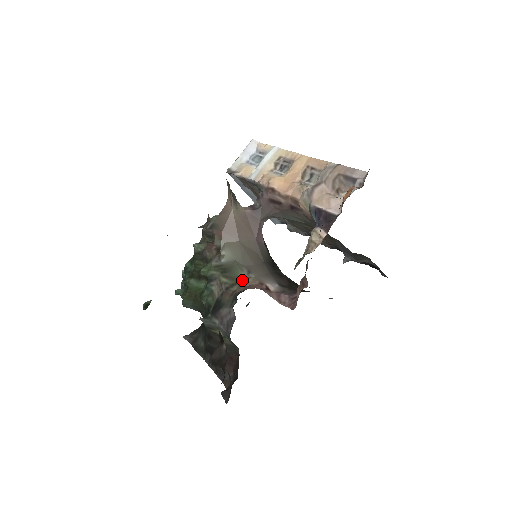
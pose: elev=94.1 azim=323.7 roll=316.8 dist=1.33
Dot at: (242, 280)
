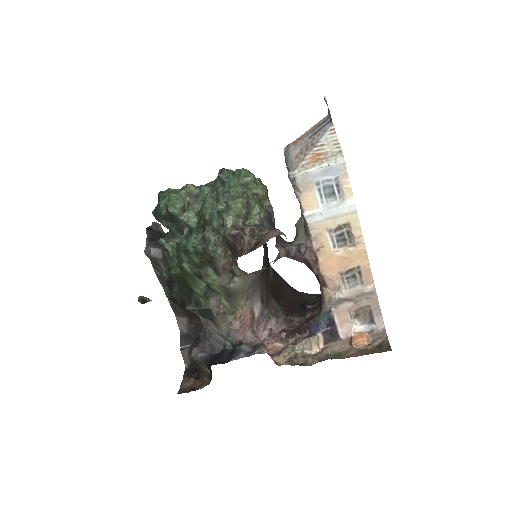
Dot at: (240, 310)
